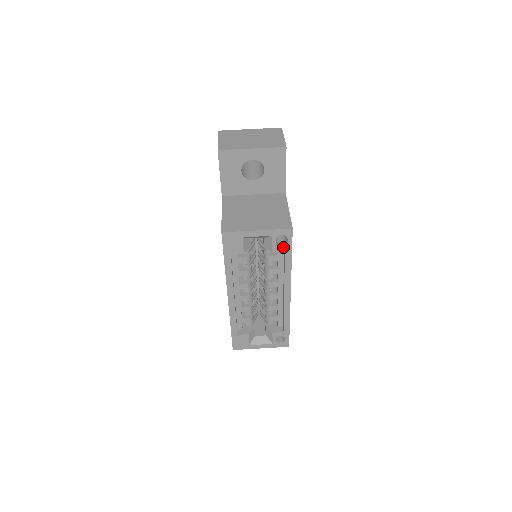
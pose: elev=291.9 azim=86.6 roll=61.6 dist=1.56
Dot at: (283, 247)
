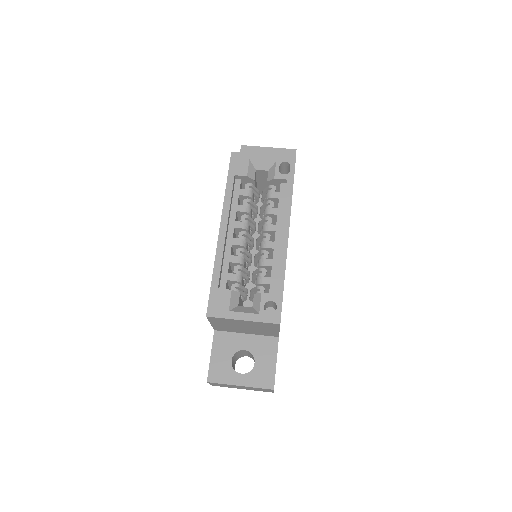
Dot at: (285, 175)
